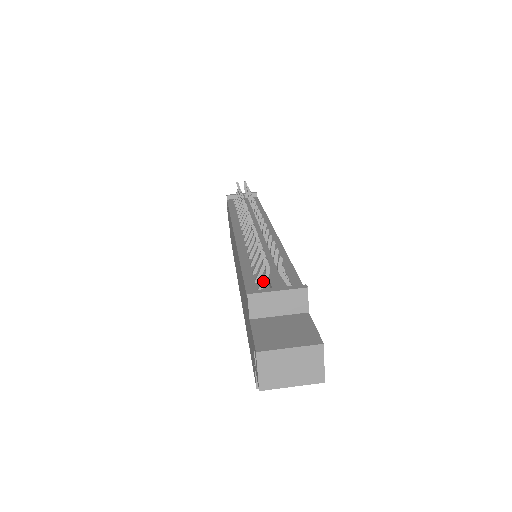
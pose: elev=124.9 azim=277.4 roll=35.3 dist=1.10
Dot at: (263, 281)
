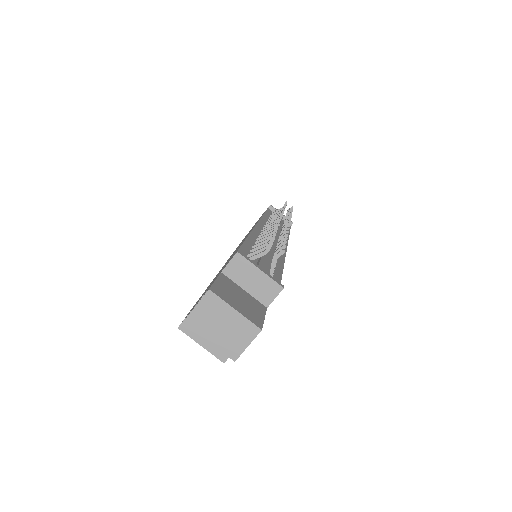
Dot at: (256, 256)
